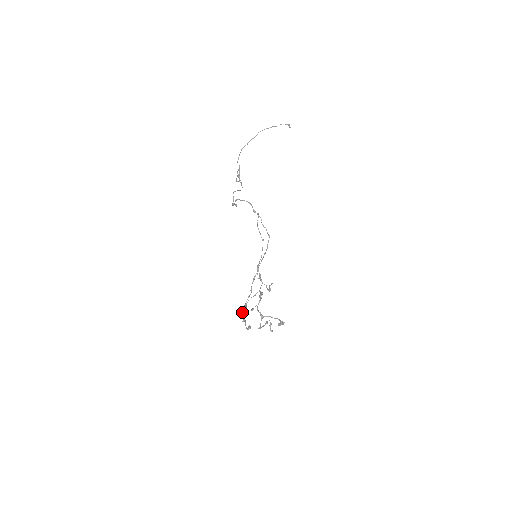
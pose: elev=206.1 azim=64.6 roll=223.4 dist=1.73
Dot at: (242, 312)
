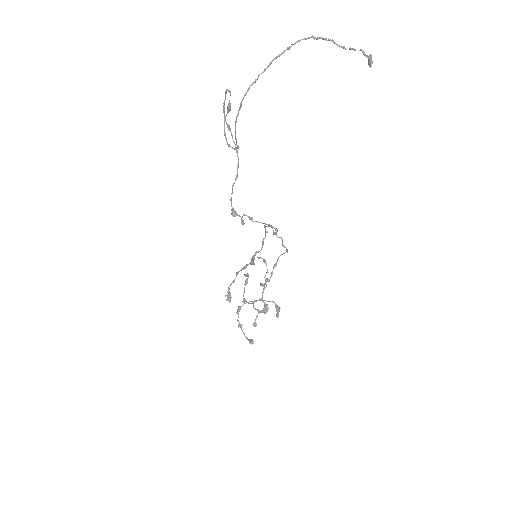
Dot at: (227, 298)
